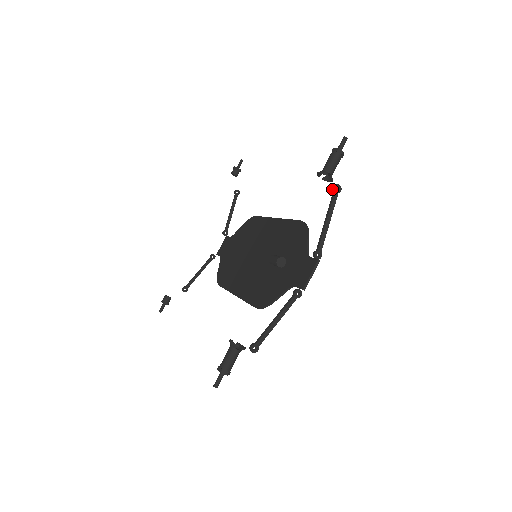
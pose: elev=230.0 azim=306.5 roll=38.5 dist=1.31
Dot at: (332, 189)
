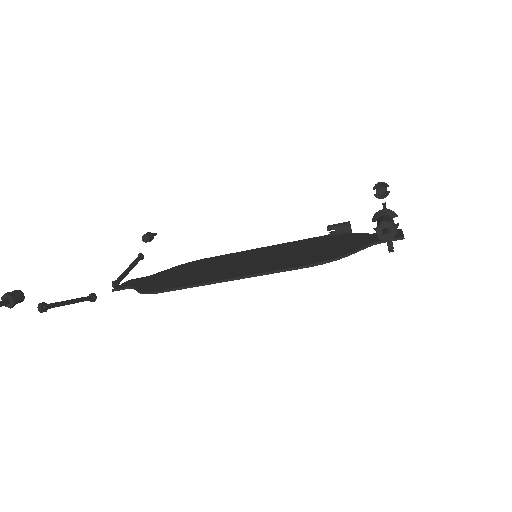
Dot at: (383, 204)
